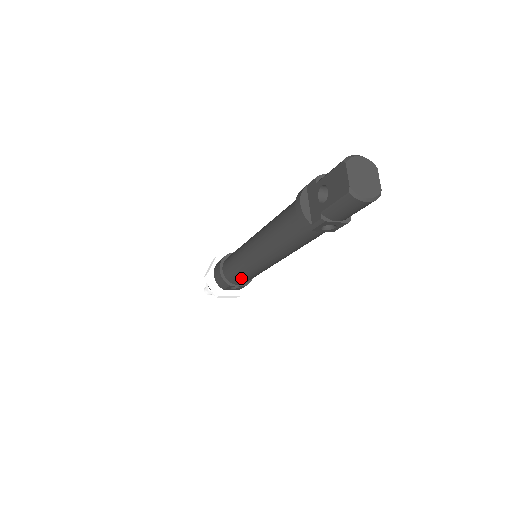
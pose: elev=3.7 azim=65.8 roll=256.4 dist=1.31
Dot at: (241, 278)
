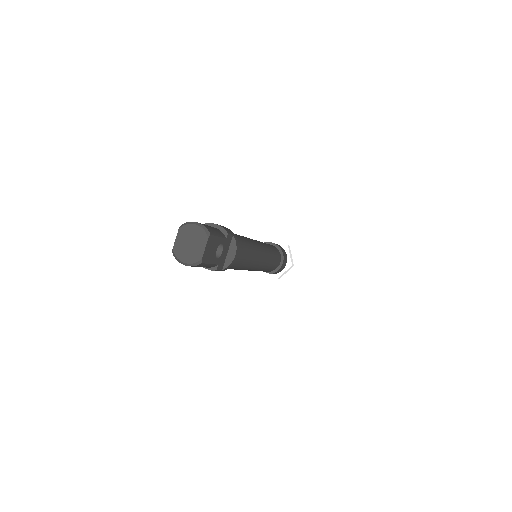
Dot at: occluded
